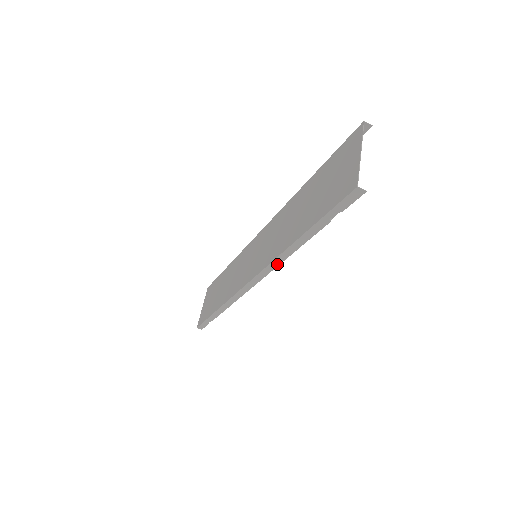
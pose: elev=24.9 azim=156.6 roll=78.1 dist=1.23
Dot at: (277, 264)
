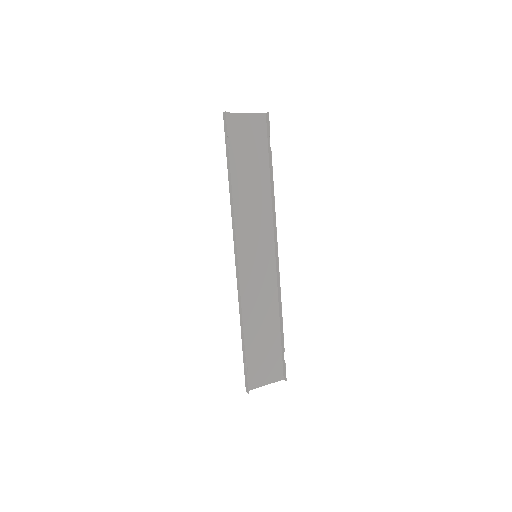
Dot at: (234, 219)
